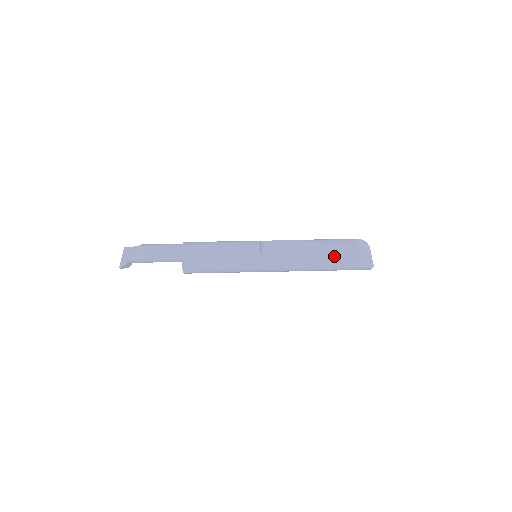
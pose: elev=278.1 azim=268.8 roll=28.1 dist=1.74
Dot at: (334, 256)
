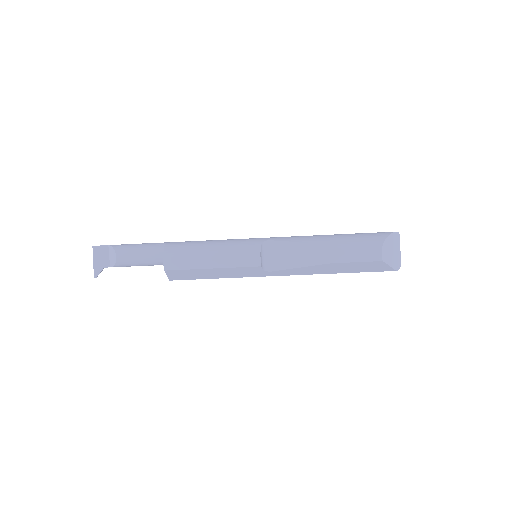
Dot at: (353, 266)
